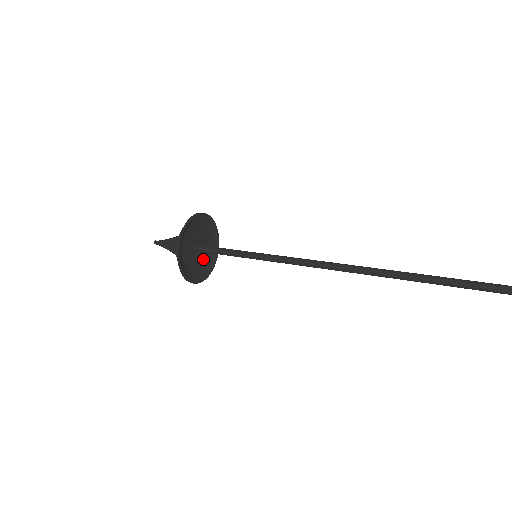
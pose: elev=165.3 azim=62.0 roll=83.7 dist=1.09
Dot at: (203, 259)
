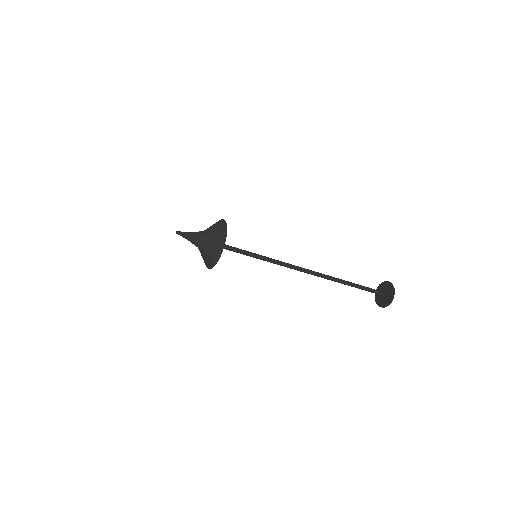
Dot at: occluded
